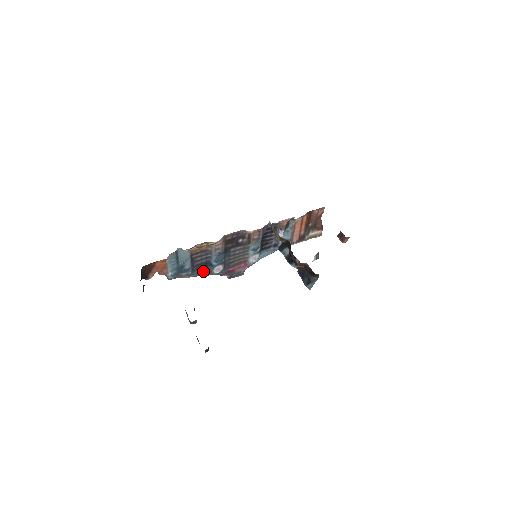
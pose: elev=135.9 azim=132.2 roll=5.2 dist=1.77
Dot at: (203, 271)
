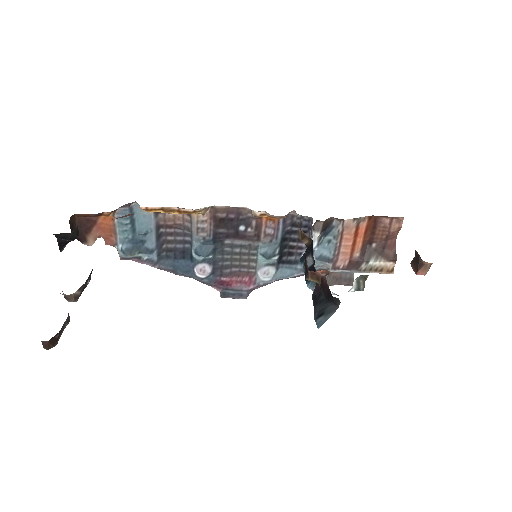
Dot at: (178, 265)
